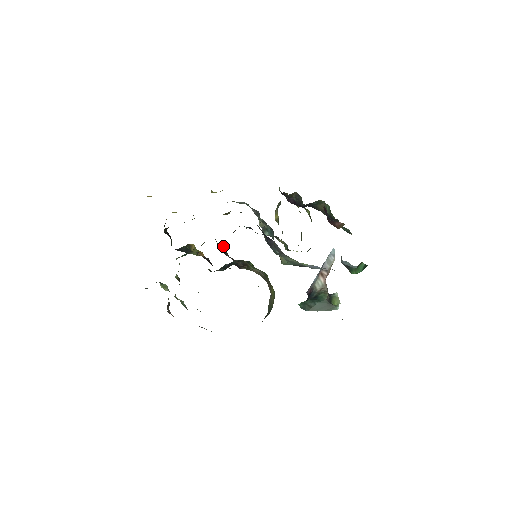
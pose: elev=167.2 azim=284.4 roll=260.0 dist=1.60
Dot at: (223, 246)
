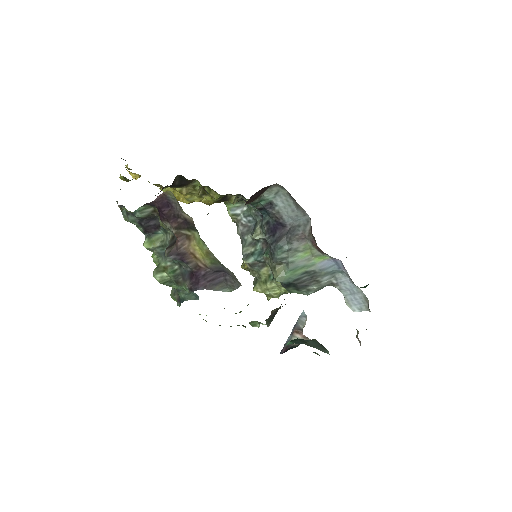
Dot at: occluded
